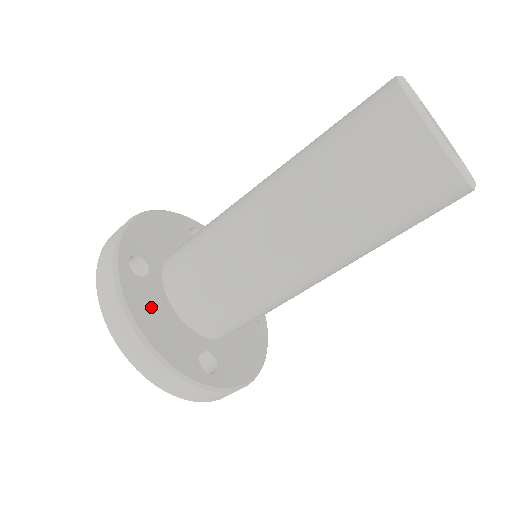
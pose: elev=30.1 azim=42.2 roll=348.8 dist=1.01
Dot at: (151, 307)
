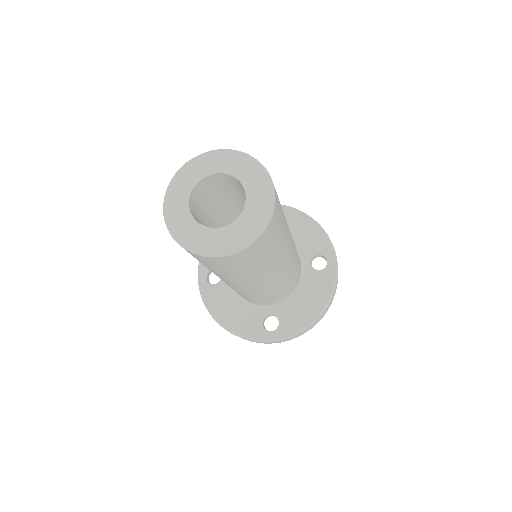
Dot at: (224, 302)
